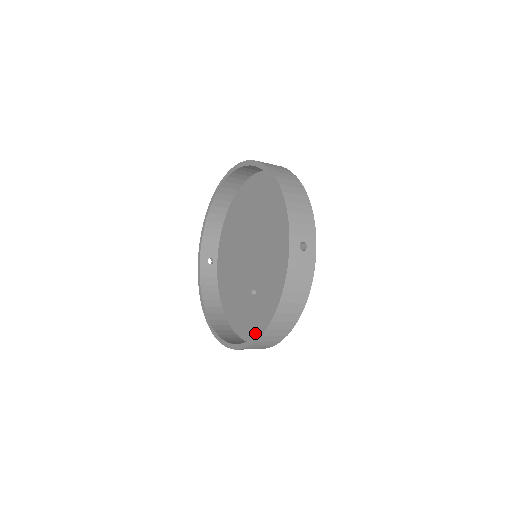
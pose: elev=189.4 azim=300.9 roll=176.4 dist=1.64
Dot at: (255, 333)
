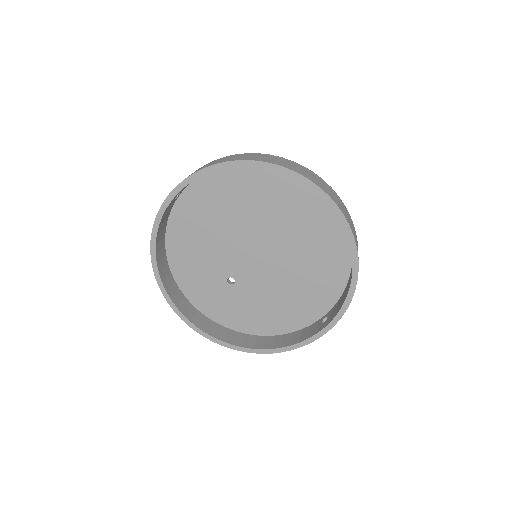
Dot at: (211, 310)
